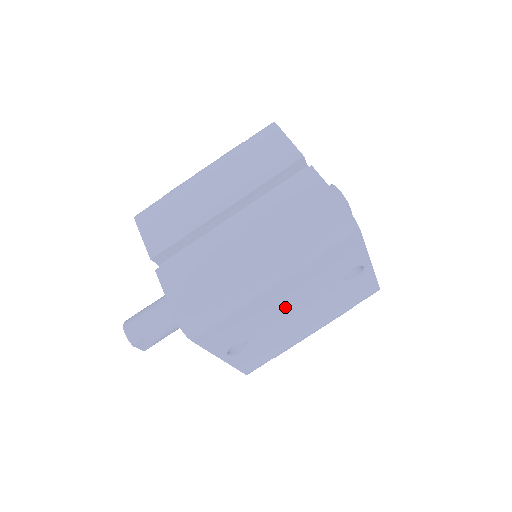
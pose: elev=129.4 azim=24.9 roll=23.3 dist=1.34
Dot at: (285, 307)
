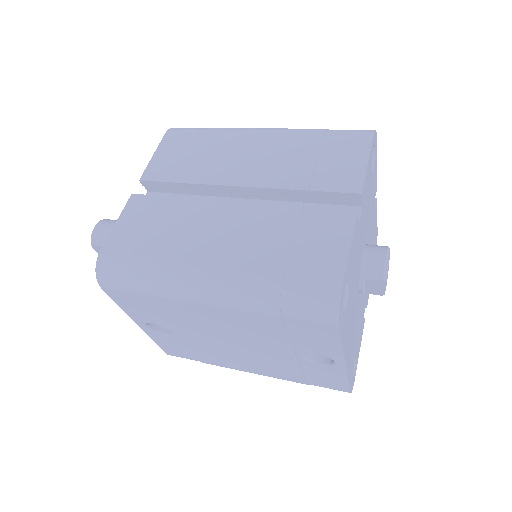
Dot at: (220, 331)
